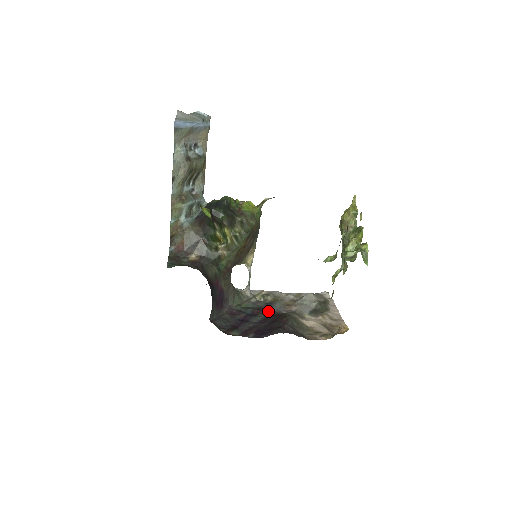
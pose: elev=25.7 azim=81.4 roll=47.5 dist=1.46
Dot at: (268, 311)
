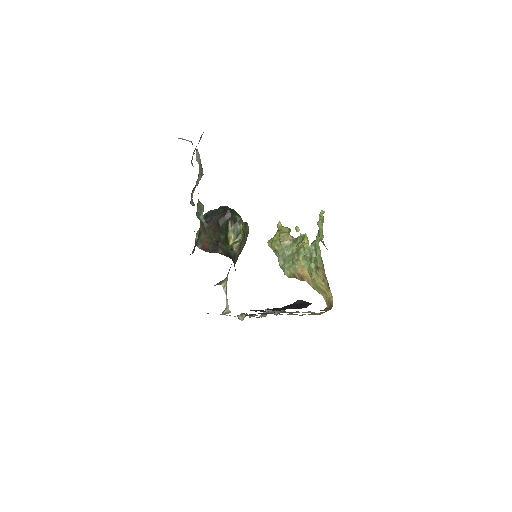
Dot at: (267, 313)
